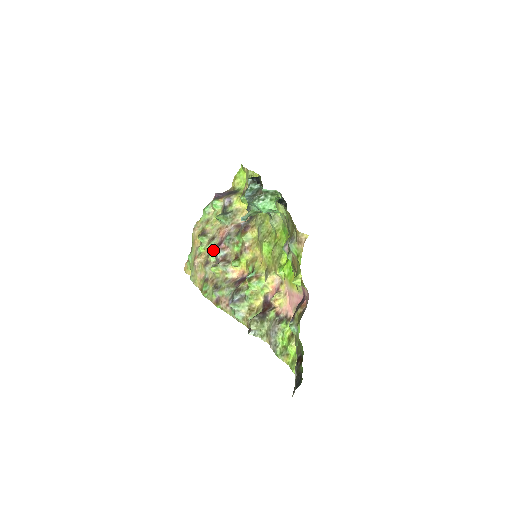
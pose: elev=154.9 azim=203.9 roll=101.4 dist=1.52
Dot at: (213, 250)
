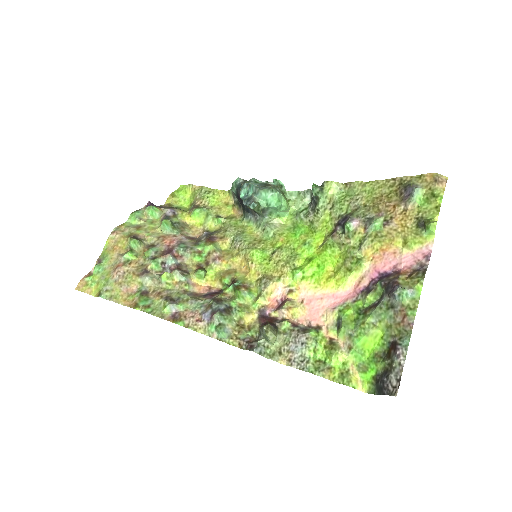
Dot at: (158, 256)
